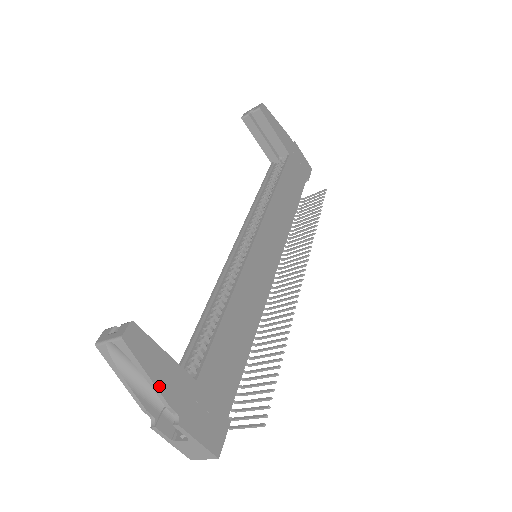
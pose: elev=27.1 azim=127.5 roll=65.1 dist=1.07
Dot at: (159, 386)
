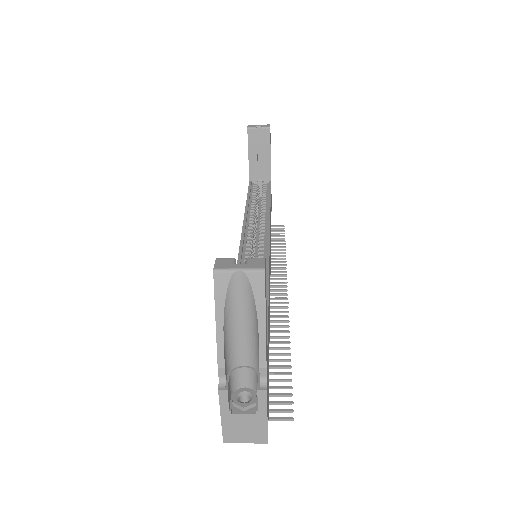
Dot at: (266, 339)
